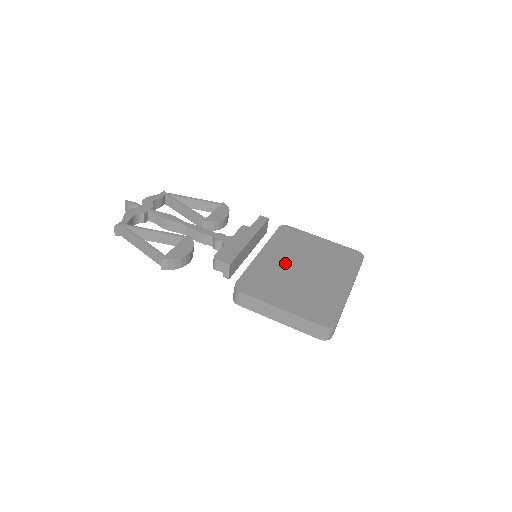
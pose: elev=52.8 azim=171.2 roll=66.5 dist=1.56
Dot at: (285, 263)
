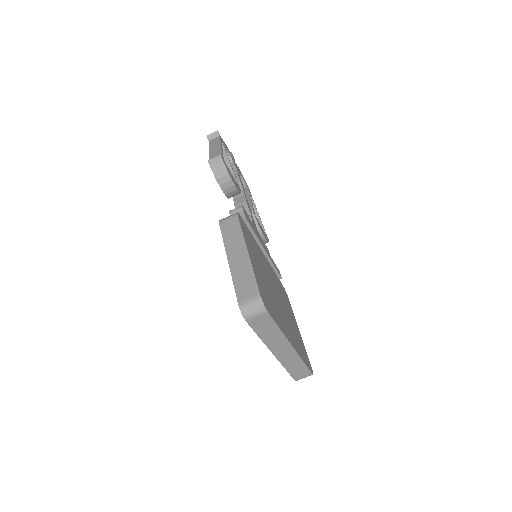
Dot at: (271, 277)
